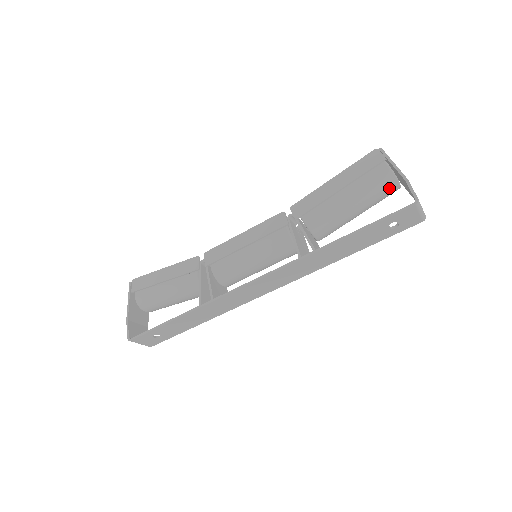
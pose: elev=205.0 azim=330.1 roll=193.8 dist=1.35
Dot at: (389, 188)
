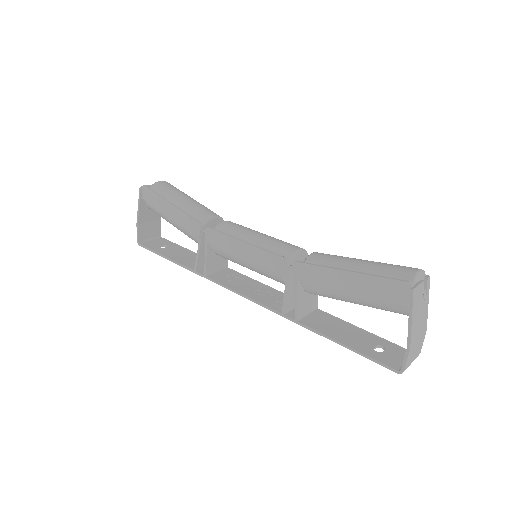
Dot at: occluded
